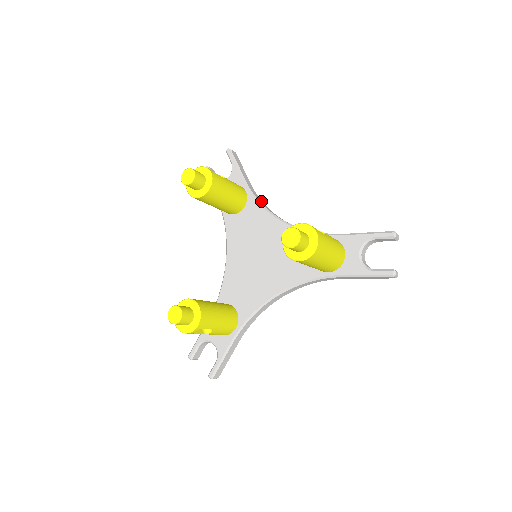
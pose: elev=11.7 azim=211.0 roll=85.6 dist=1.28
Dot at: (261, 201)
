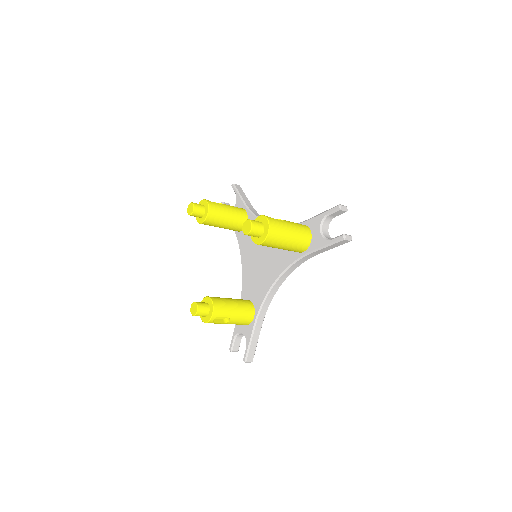
Dot at: (258, 215)
